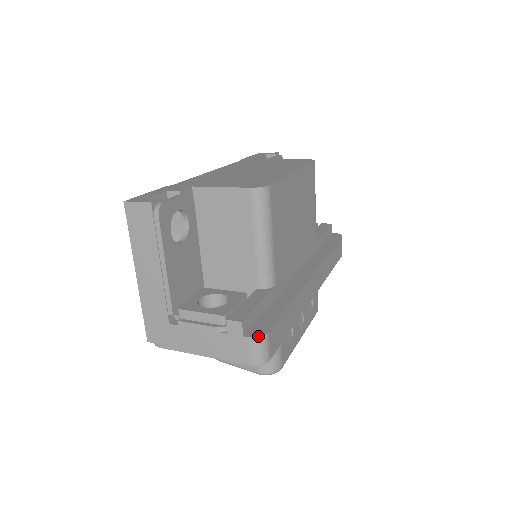
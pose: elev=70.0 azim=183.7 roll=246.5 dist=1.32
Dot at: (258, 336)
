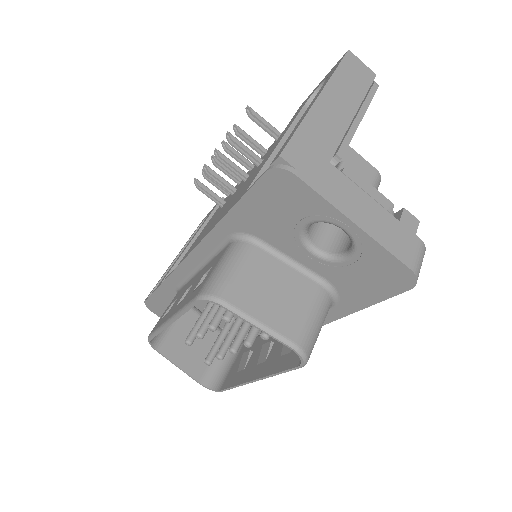
Dot at: (425, 248)
